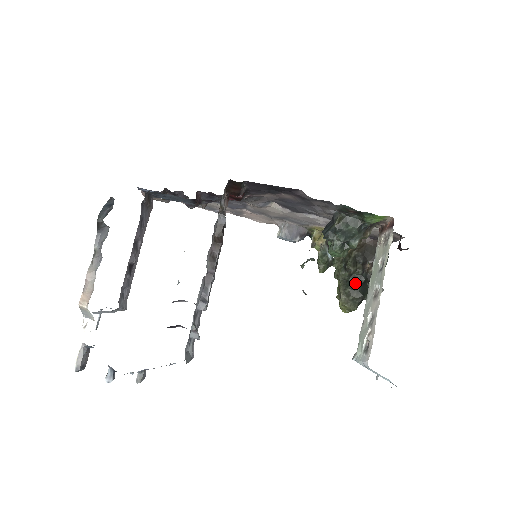
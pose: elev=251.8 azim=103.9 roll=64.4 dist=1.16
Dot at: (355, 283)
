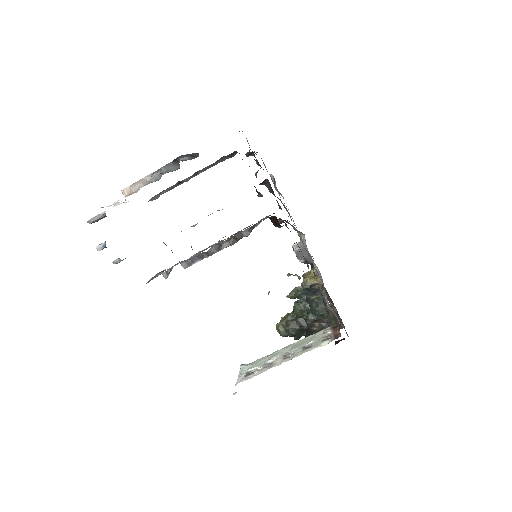
Dot at: (299, 324)
